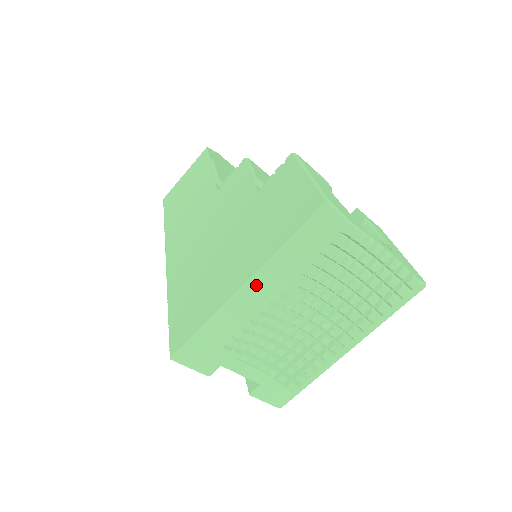
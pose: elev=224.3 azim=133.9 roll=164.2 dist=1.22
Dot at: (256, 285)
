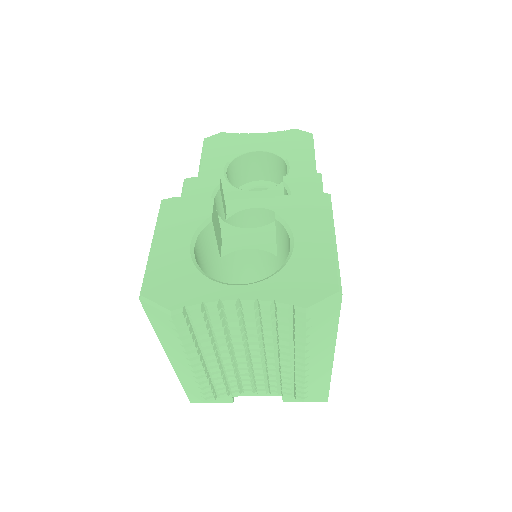
Dot at: (174, 360)
